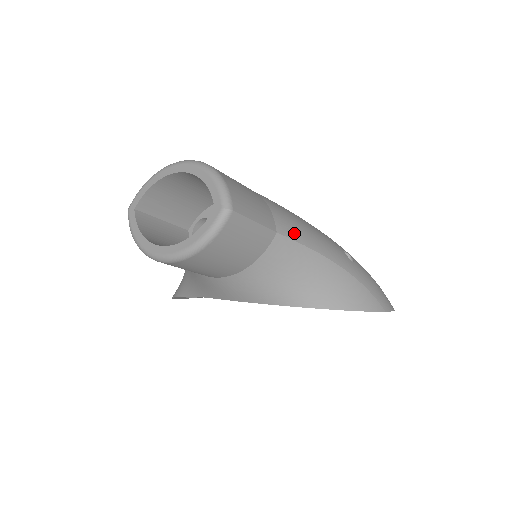
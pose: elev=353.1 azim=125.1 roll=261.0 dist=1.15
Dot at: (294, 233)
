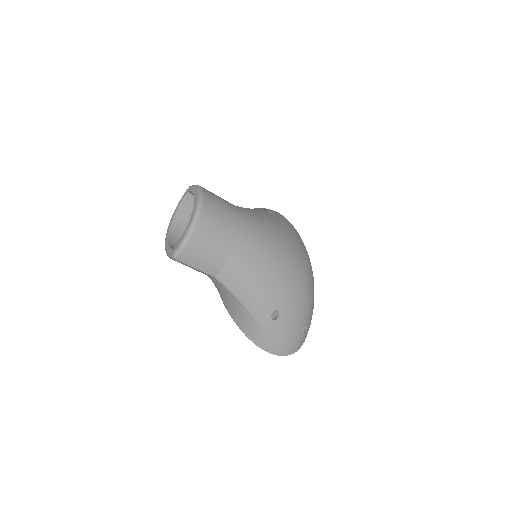
Dot at: (230, 284)
